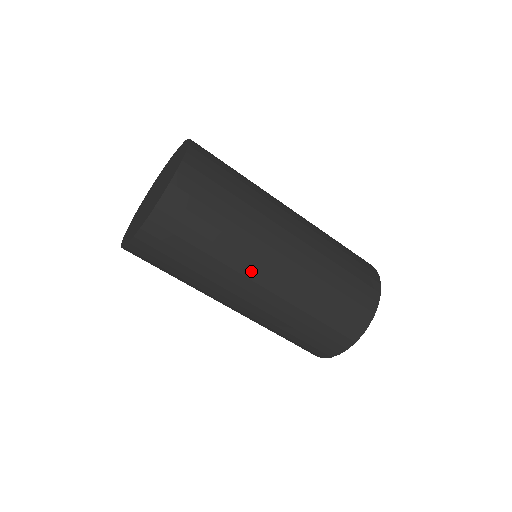
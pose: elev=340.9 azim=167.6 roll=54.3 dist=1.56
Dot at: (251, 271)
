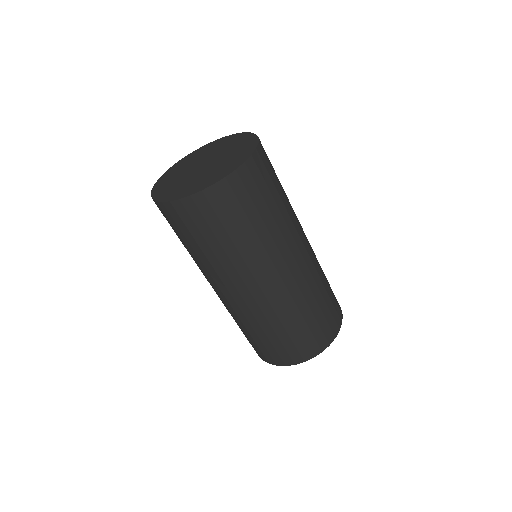
Dot at: (238, 280)
